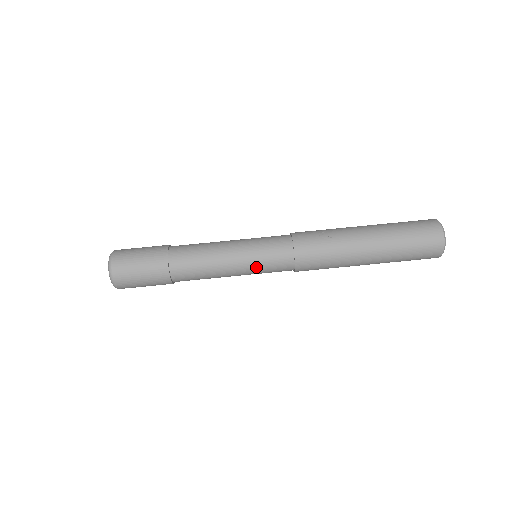
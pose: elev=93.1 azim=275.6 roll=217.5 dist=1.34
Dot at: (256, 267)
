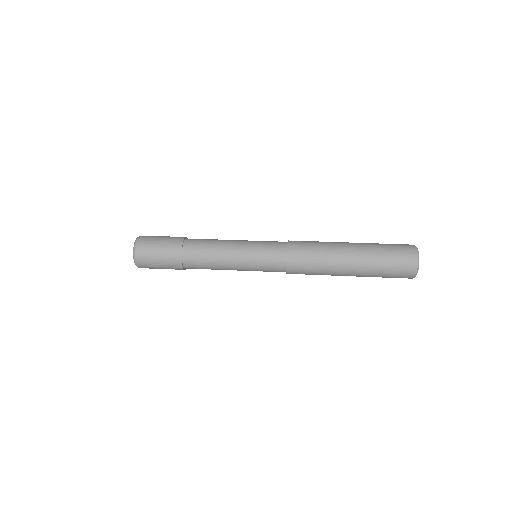
Dot at: (255, 242)
